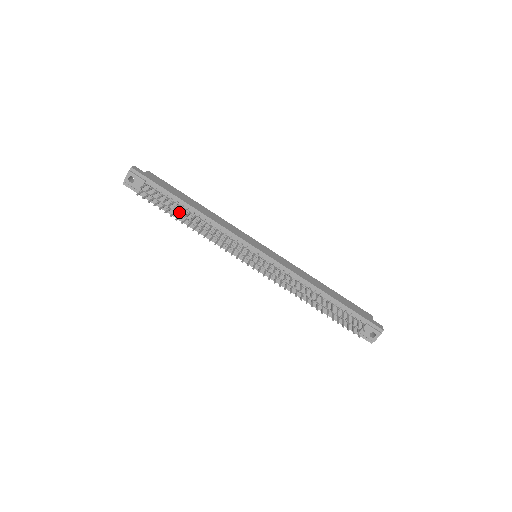
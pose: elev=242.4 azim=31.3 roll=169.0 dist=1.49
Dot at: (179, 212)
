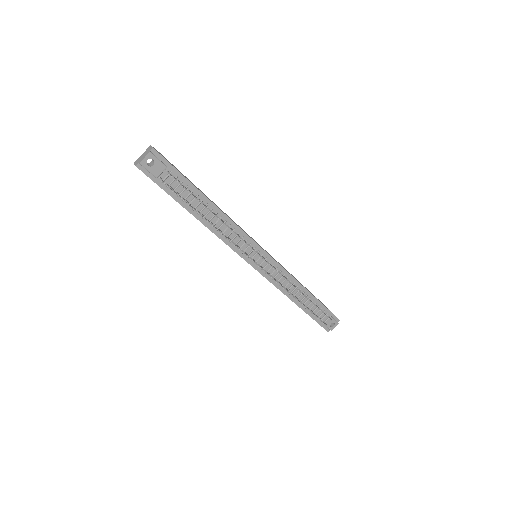
Dot at: (208, 209)
